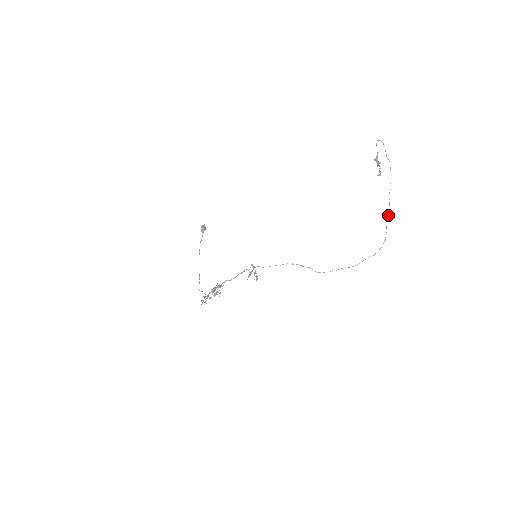
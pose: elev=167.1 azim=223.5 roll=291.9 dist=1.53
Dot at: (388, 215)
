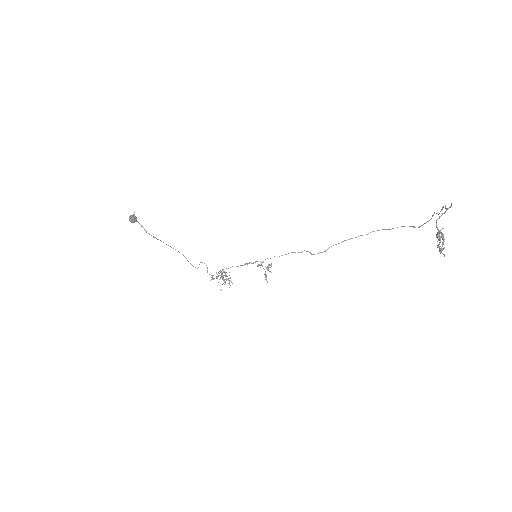
Dot at: occluded
